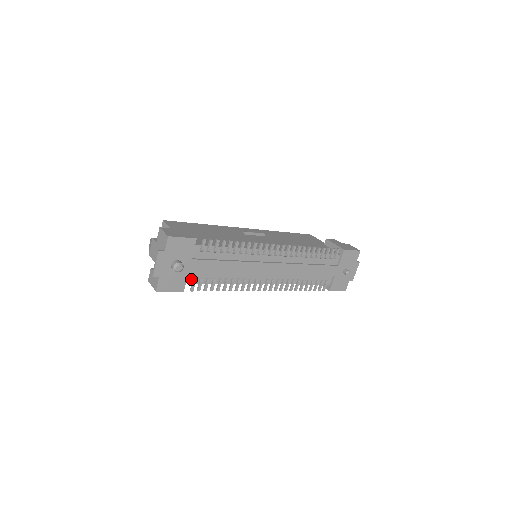
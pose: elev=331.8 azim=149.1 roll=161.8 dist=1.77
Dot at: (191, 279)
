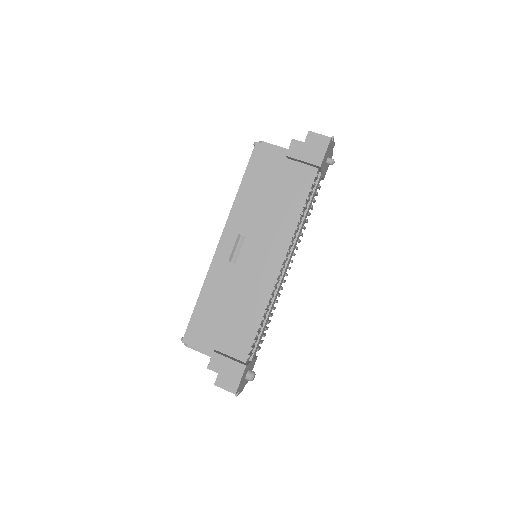
Dot at: occluded
